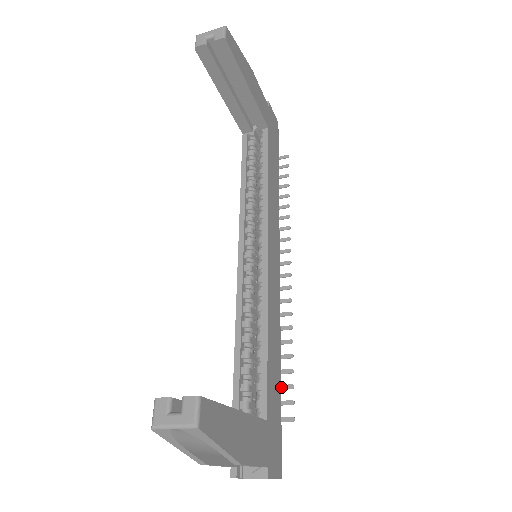
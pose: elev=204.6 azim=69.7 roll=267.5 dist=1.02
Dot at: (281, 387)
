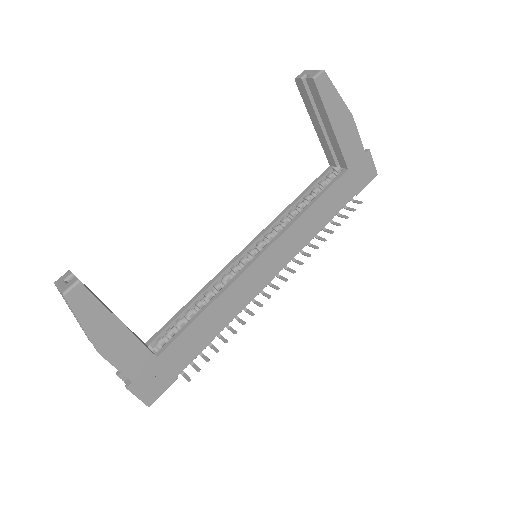
Dot at: (203, 356)
